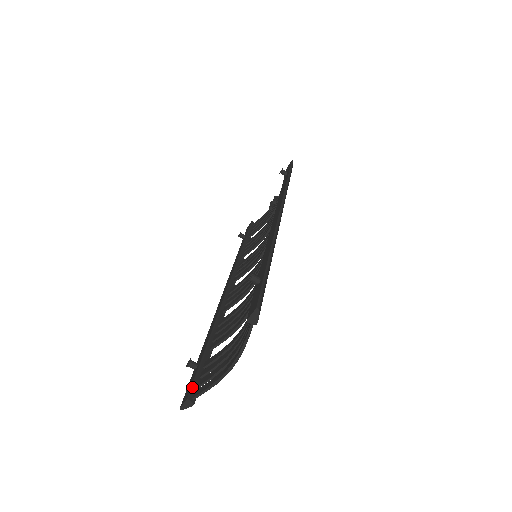
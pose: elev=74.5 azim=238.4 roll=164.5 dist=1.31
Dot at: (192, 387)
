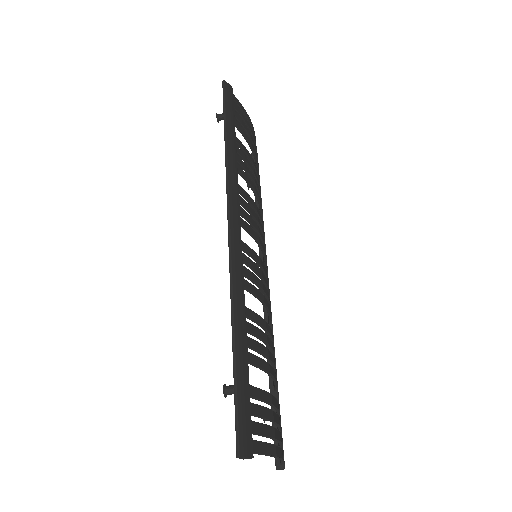
Dot at: occluded
